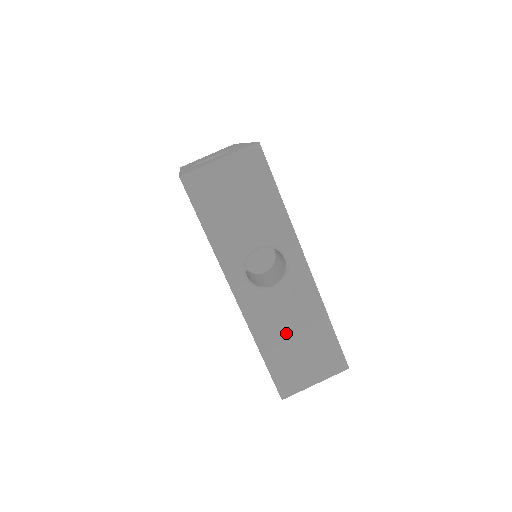
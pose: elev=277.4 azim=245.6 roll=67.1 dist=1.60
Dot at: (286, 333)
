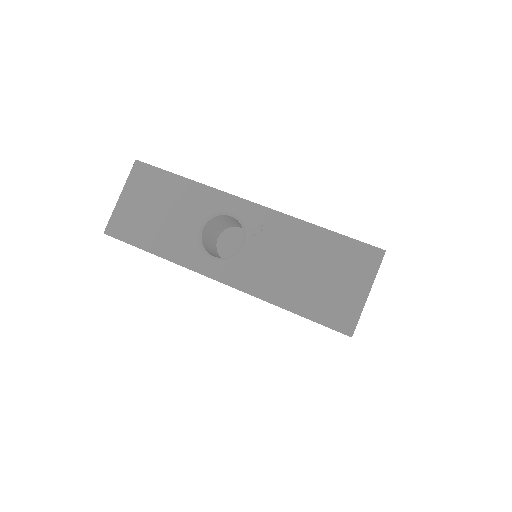
Dot at: (291, 272)
